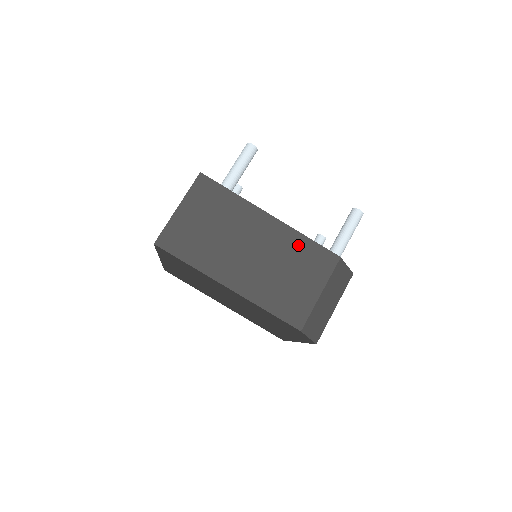
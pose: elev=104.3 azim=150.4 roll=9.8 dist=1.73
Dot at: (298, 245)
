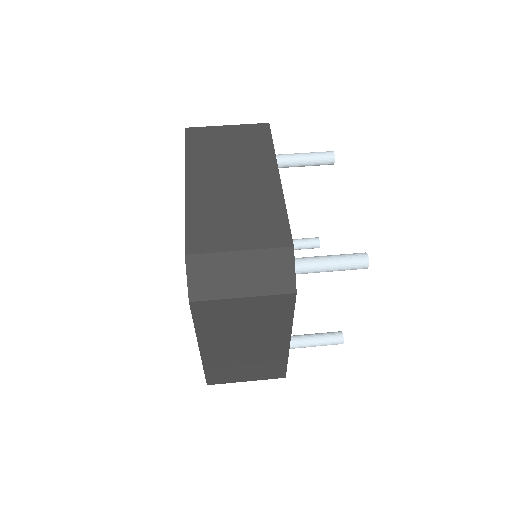
Dot at: (272, 208)
